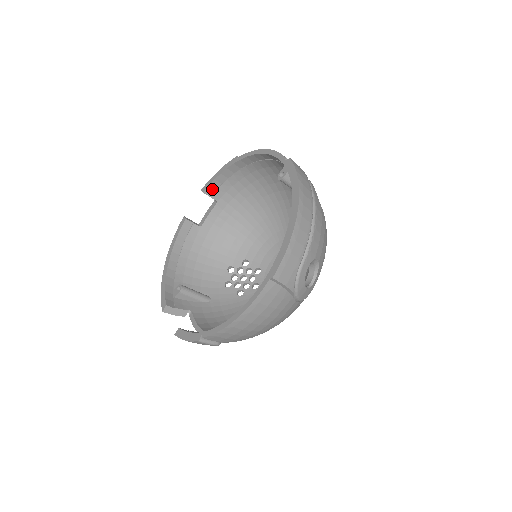
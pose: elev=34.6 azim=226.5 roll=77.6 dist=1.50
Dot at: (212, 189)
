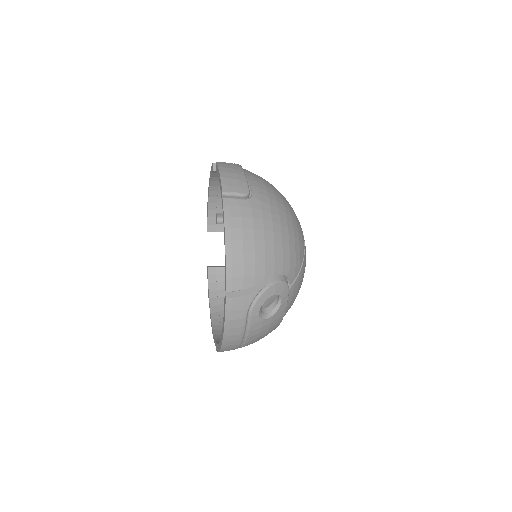
Dot at: occluded
